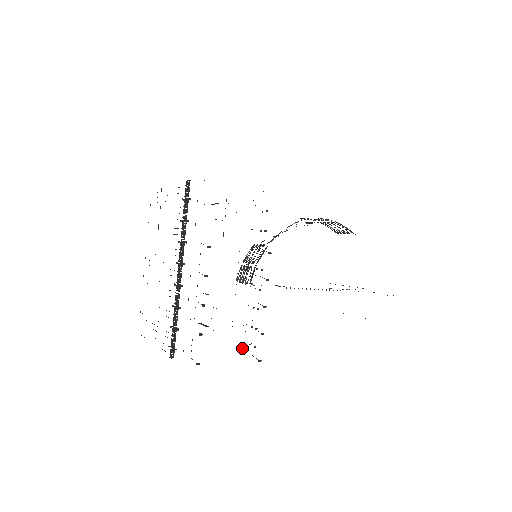
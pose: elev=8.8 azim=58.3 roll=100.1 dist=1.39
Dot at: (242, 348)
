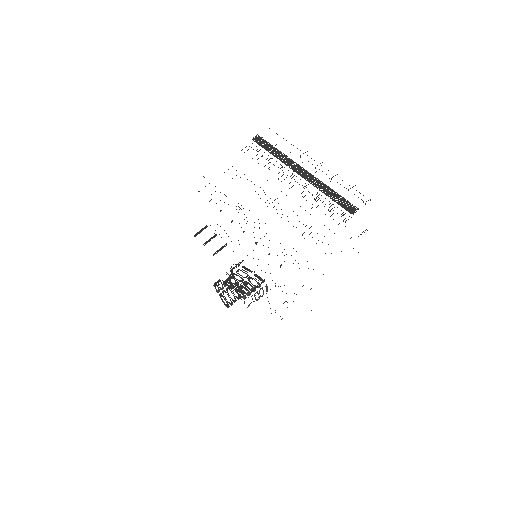
Dot at: occluded
